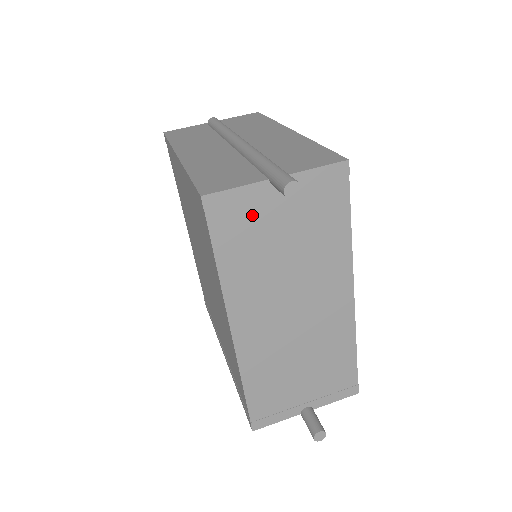
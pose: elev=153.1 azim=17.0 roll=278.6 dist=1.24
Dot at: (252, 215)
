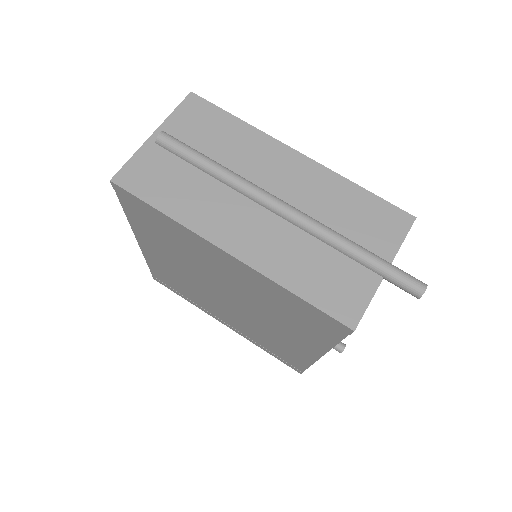
Dot at: occluded
